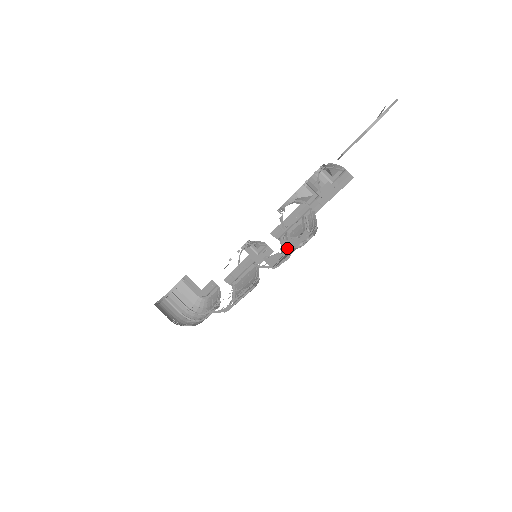
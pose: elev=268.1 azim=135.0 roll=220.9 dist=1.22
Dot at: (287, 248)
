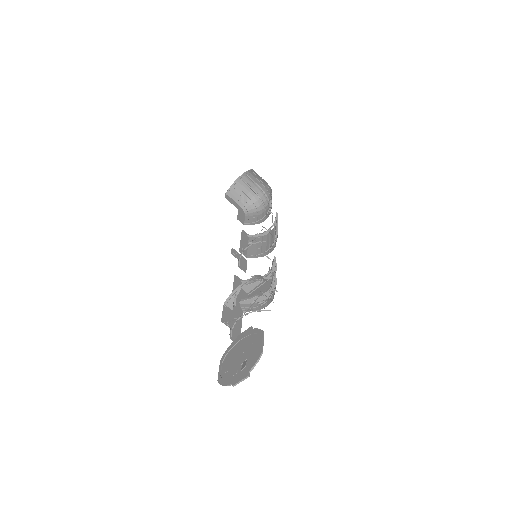
Dot at: (268, 276)
